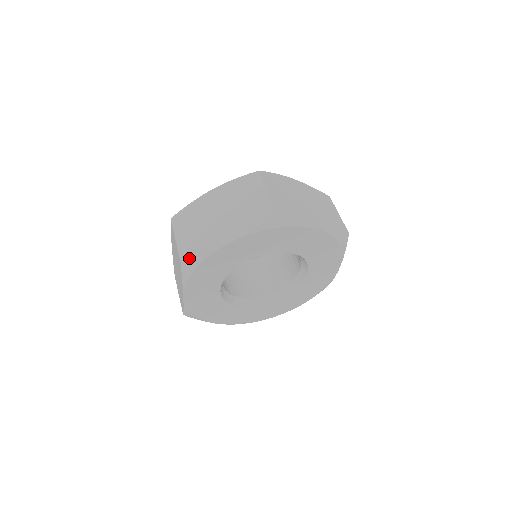
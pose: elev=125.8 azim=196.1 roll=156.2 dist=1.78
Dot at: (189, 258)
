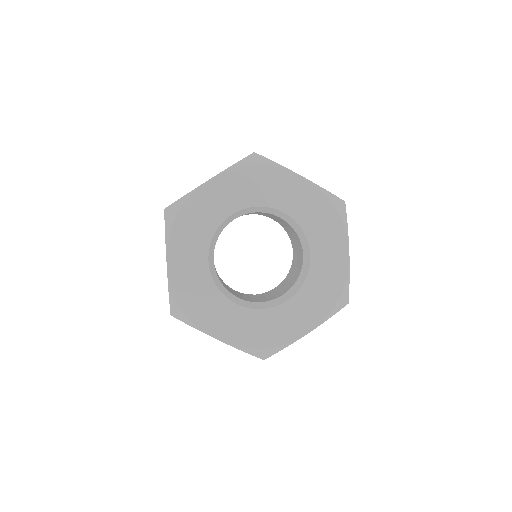
Dot at: (263, 156)
